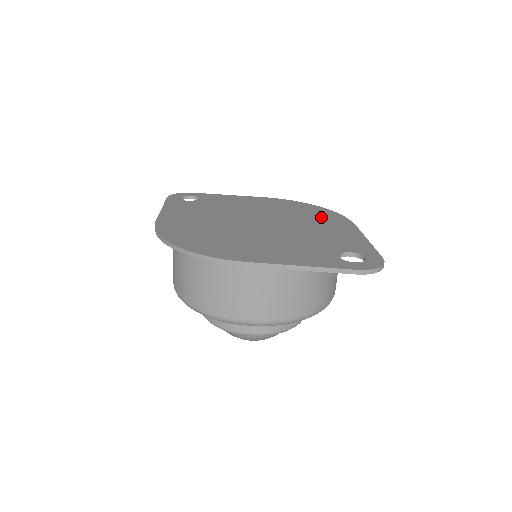
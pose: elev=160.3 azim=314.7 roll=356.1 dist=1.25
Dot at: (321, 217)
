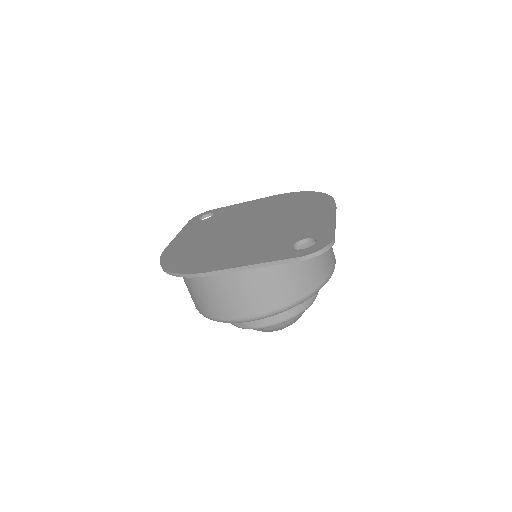
Dot at: (308, 204)
